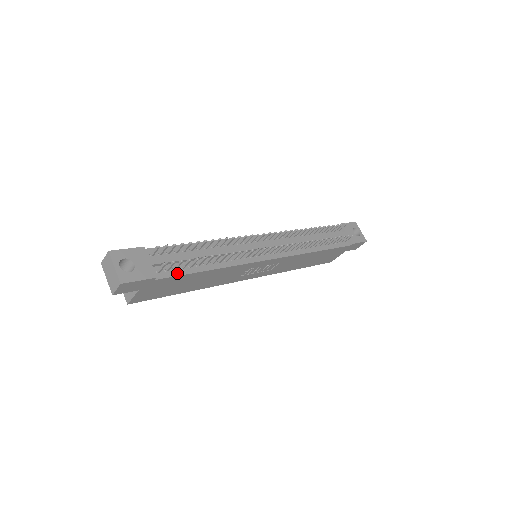
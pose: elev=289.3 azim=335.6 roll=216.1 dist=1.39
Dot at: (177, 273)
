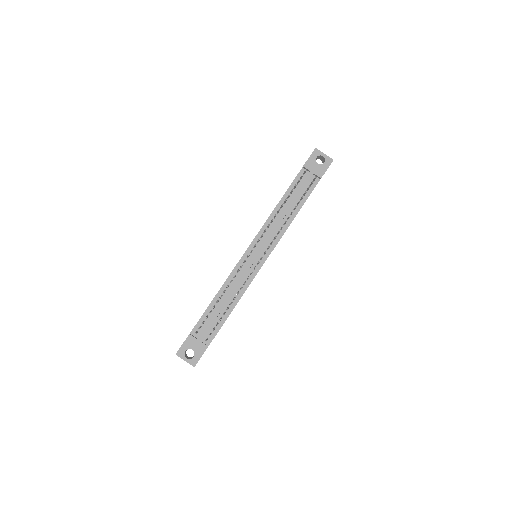
Dot at: (216, 331)
